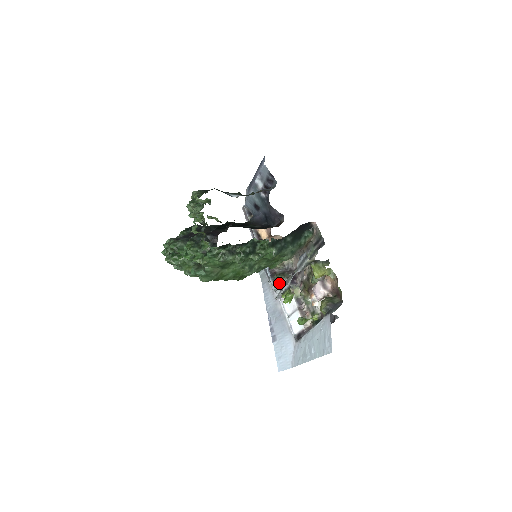
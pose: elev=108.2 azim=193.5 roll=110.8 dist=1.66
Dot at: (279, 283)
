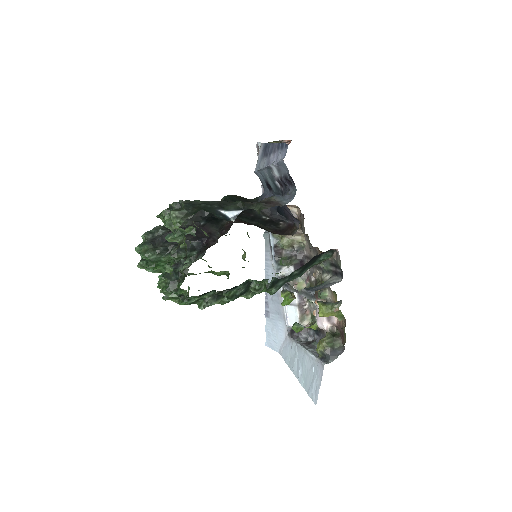
Dot at: (283, 266)
